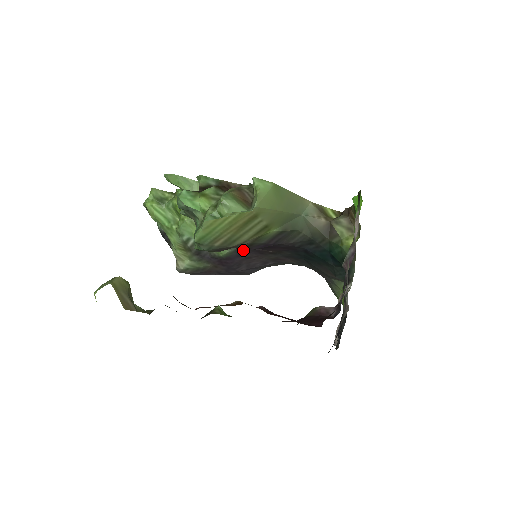
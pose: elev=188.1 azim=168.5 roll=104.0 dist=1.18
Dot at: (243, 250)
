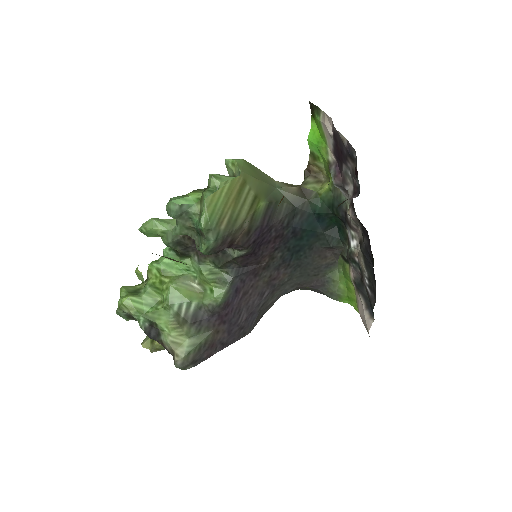
Dot at: (244, 246)
